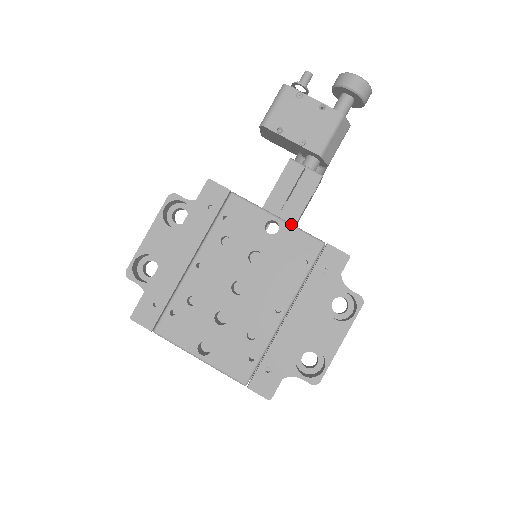
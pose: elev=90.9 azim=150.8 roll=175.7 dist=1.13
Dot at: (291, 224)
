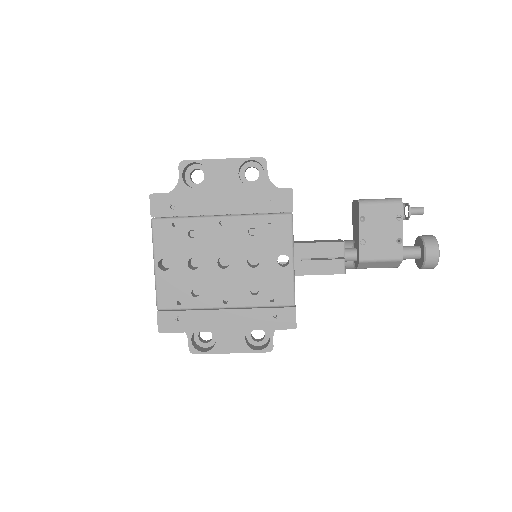
Dot at: (294, 273)
